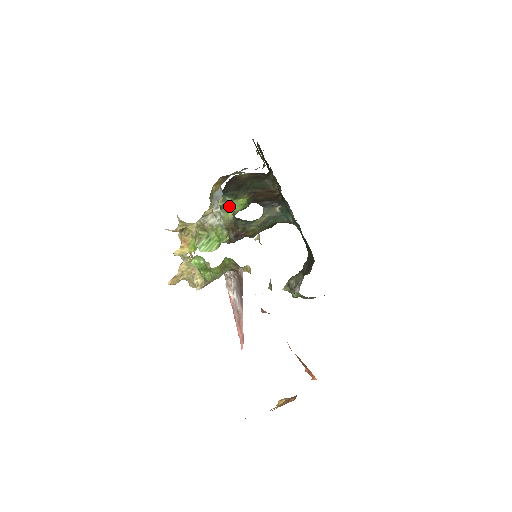
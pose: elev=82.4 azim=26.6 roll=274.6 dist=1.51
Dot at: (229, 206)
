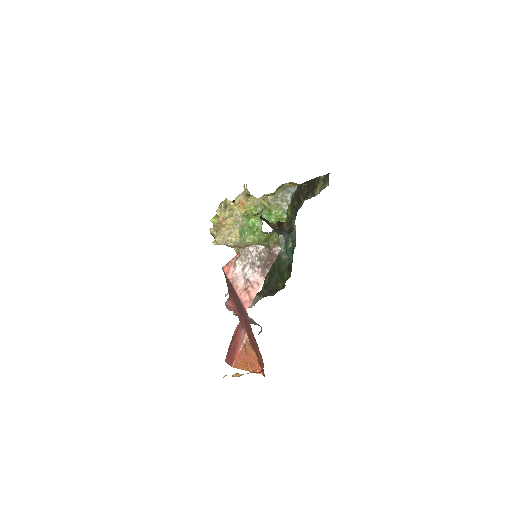
Dot at: occluded
